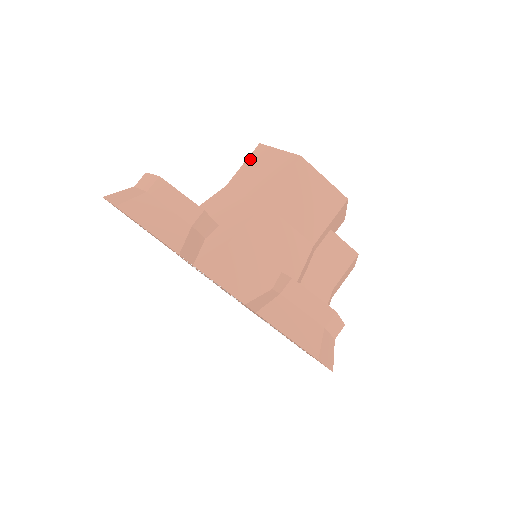
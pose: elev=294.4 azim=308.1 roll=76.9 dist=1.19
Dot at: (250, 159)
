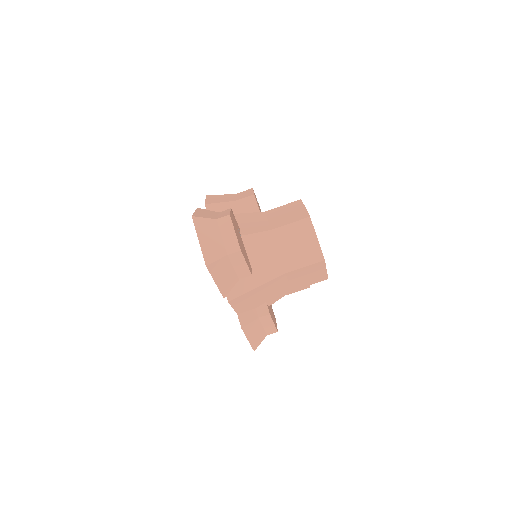
Dot at: (297, 225)
